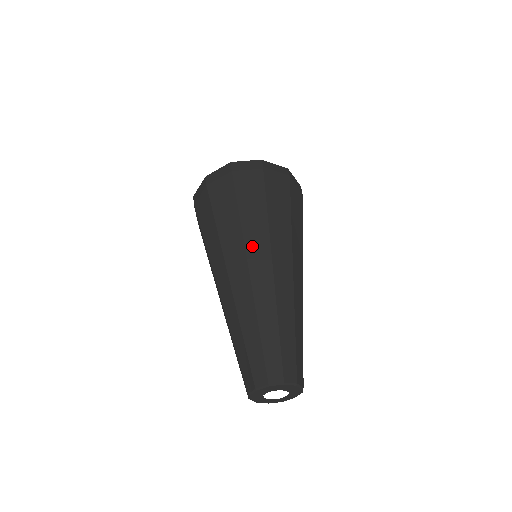
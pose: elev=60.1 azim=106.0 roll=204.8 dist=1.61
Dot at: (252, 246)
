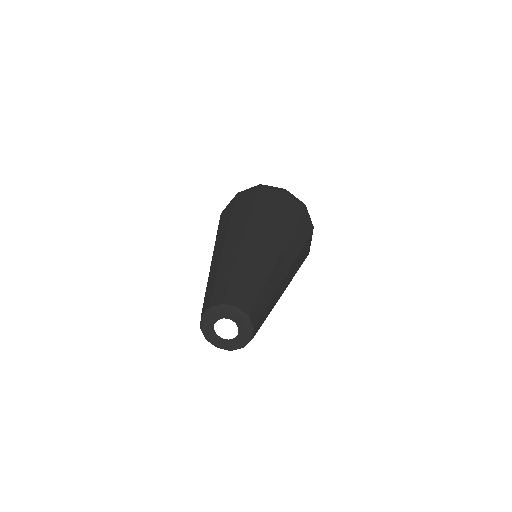
Dot at: (218, 243)
